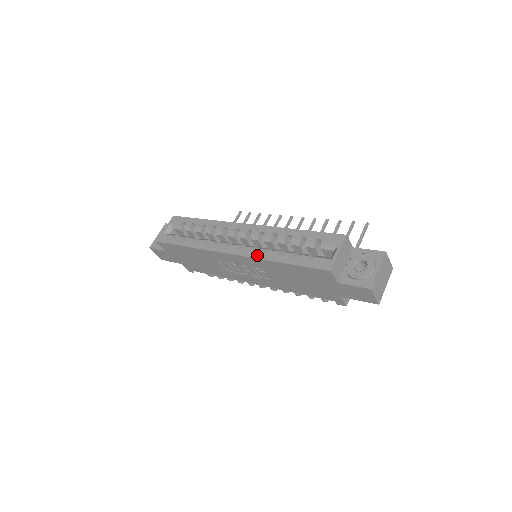
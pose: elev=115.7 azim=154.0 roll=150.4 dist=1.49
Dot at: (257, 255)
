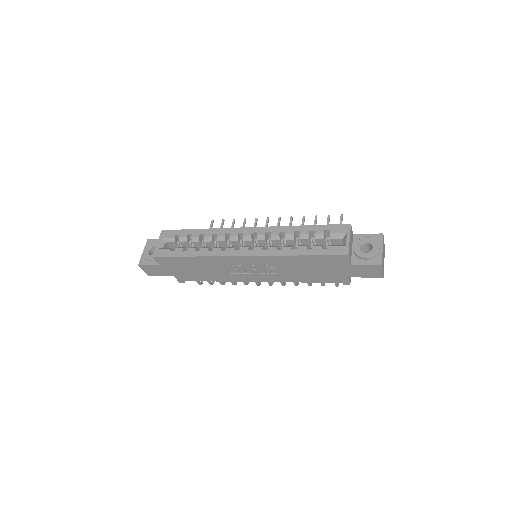
Dot at: (272, 253)
